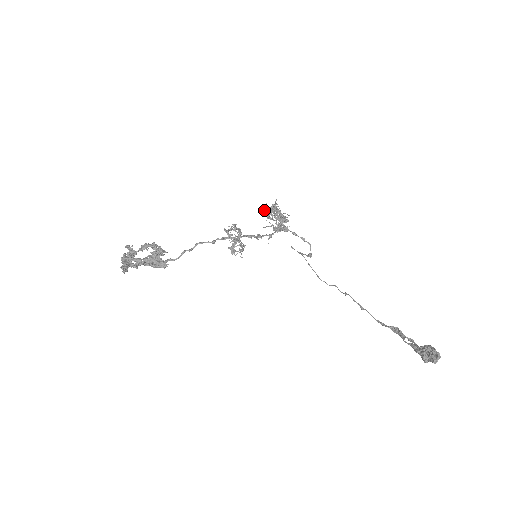
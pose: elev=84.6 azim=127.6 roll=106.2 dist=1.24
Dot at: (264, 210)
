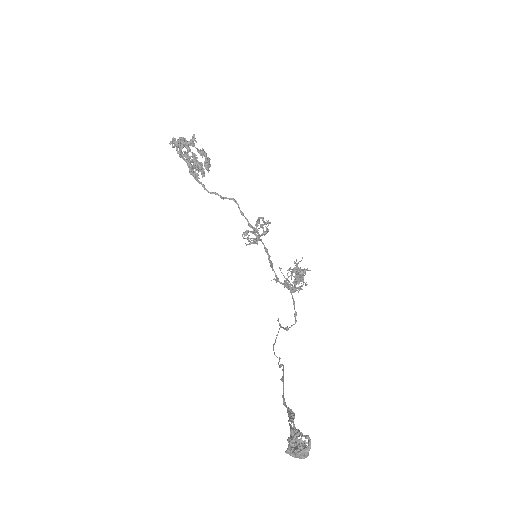
Dot at: occluded
